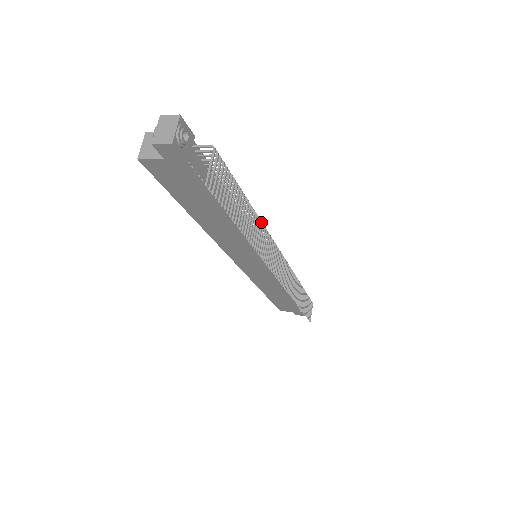
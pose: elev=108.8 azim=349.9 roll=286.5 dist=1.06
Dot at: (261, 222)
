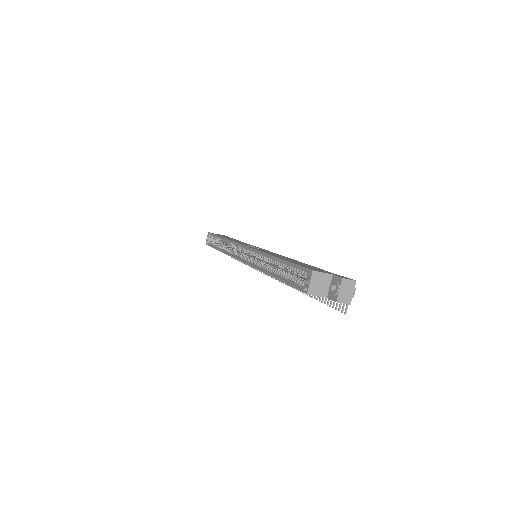
Dot at: occluded
